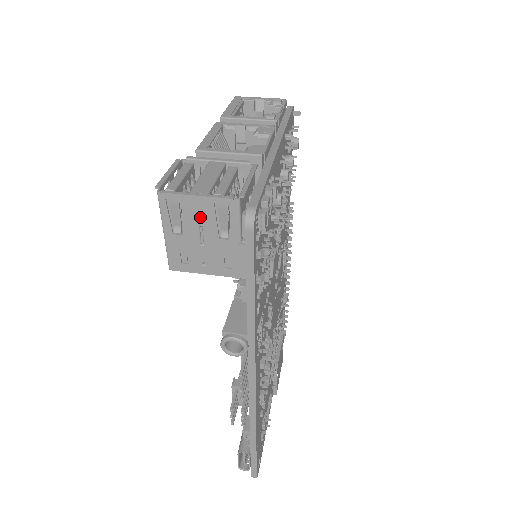
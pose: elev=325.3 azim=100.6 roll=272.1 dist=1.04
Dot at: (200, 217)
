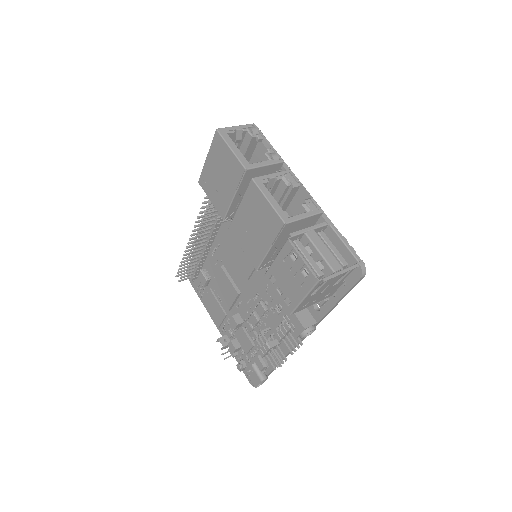
Dot at: (332, 281)
